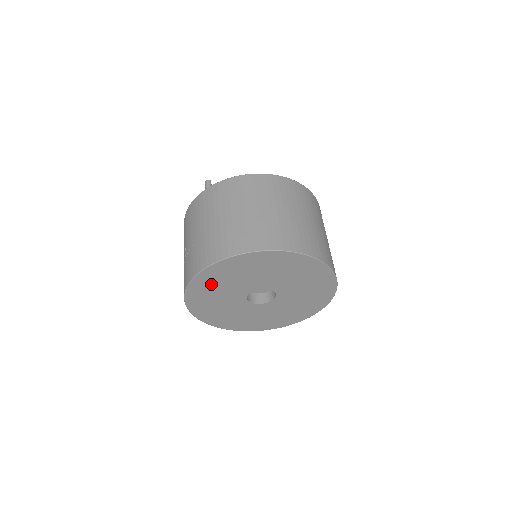
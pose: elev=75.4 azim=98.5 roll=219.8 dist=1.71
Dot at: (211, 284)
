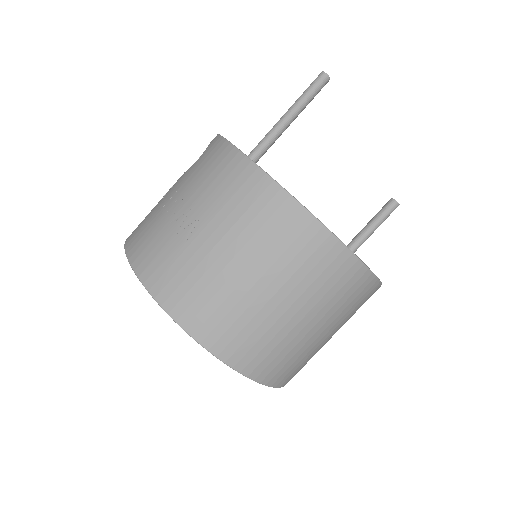
Dot at: occluded
